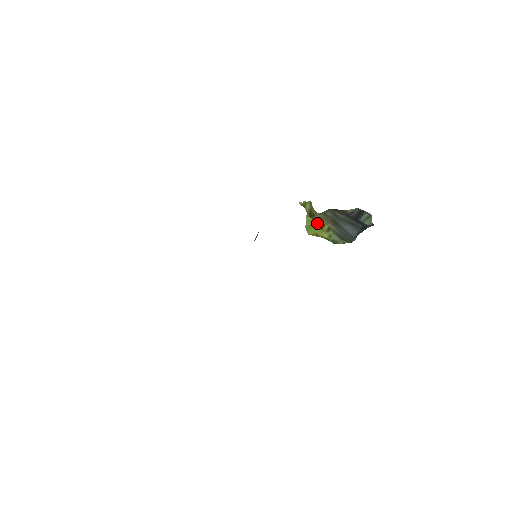
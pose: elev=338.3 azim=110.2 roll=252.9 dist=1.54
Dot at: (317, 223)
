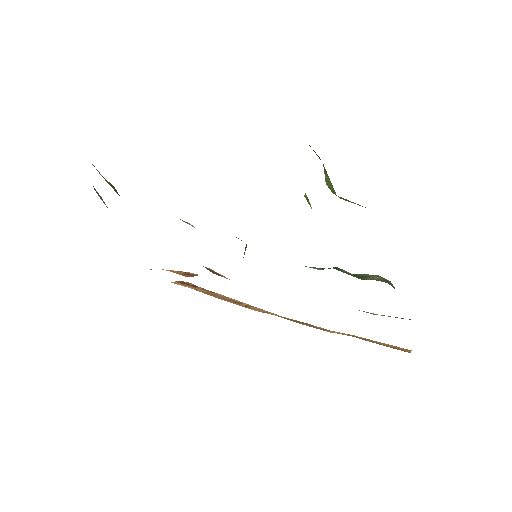
Dot at: occluded
